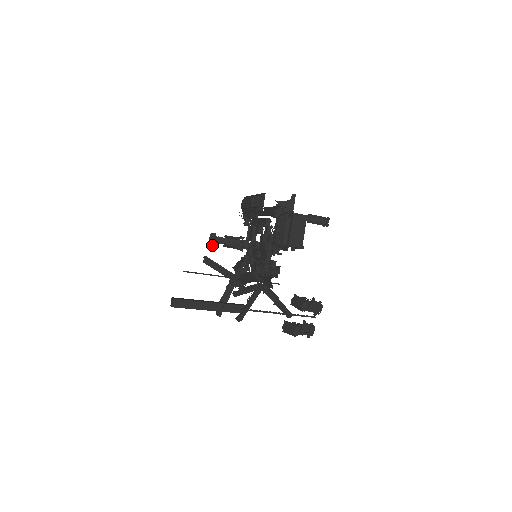
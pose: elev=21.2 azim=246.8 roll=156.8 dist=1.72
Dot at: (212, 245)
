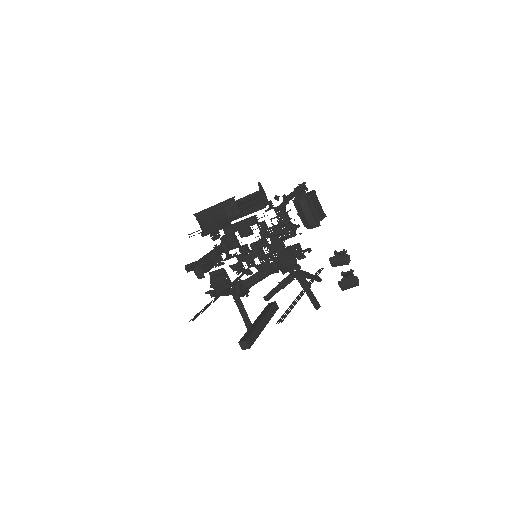
Dot at: (200, 278)
